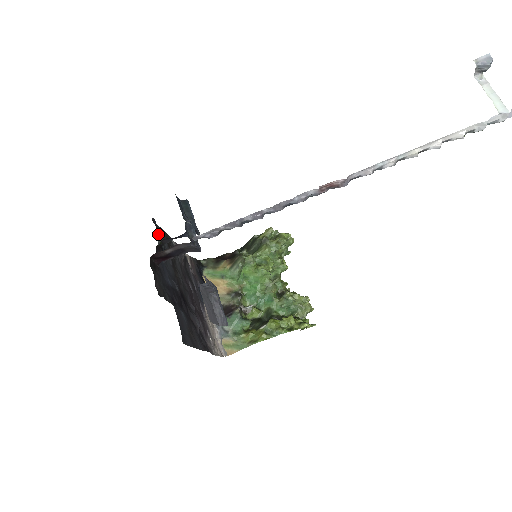
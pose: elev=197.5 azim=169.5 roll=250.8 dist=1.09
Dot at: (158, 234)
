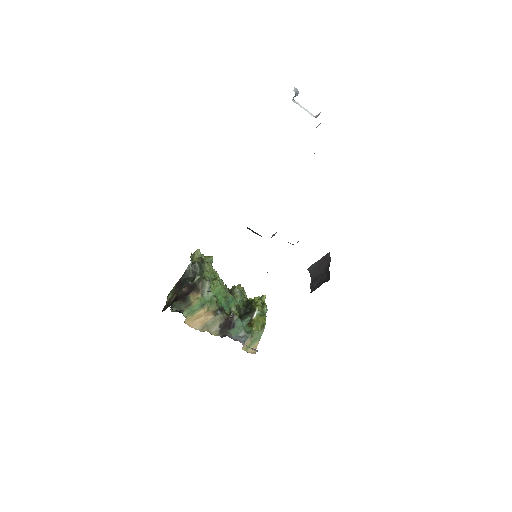
Dot at: occluded
